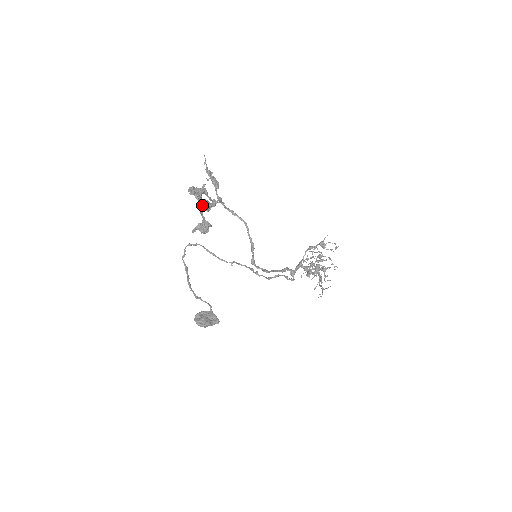
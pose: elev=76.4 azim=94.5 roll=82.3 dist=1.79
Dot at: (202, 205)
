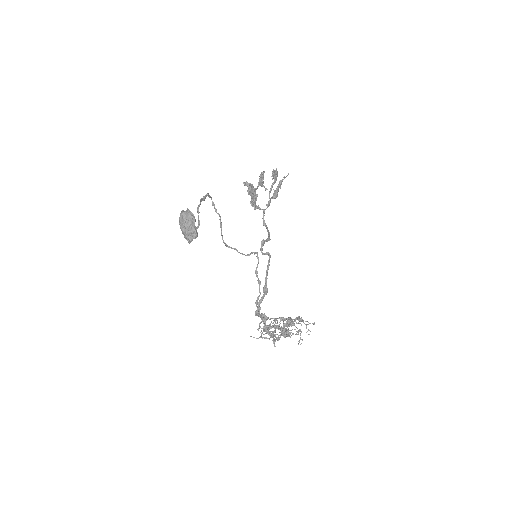
Dot at: occluded
